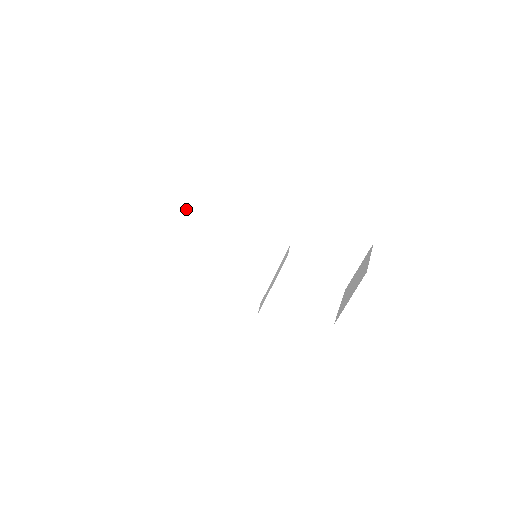
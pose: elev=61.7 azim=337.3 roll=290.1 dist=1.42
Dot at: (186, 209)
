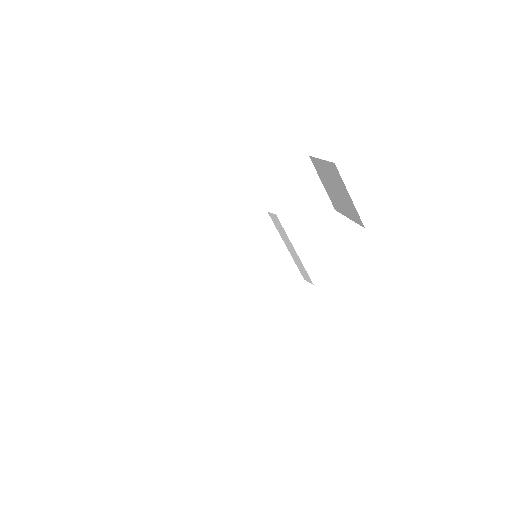
Dot at: (168, 294)
